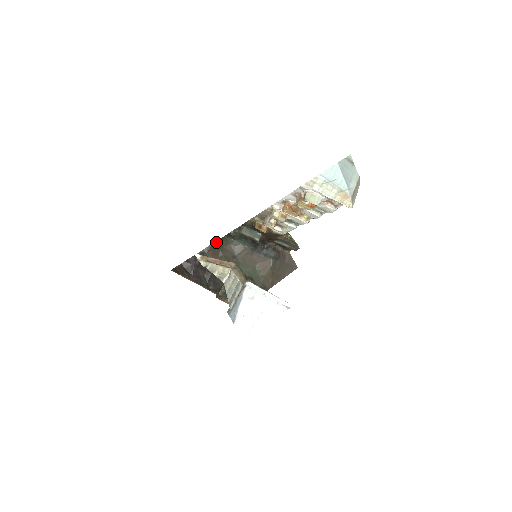
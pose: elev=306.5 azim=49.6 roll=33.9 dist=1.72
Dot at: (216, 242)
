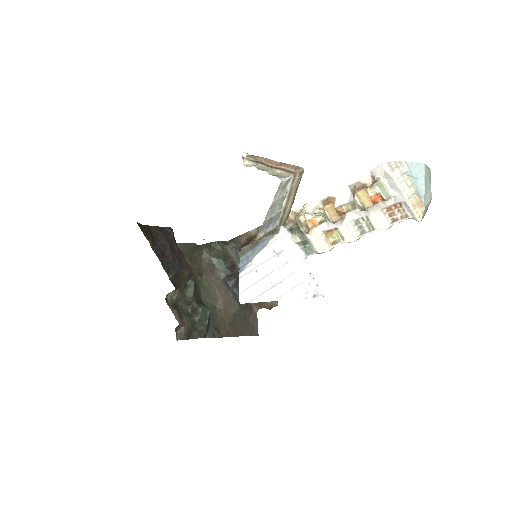
Dot at: (190, 244)
